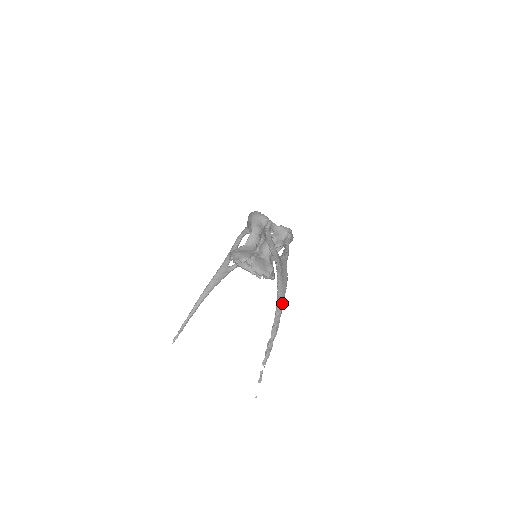
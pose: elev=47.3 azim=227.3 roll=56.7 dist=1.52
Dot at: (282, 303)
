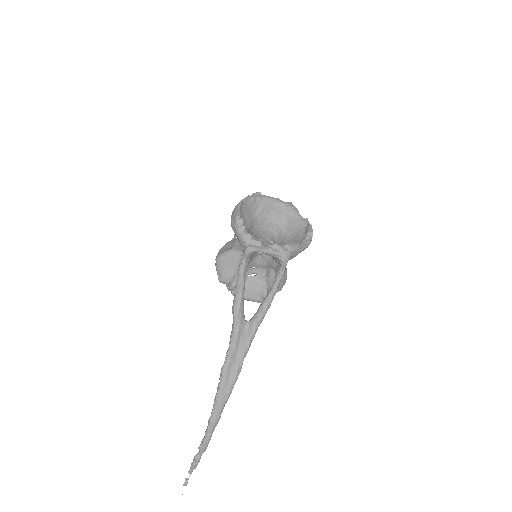
Dot at: (216, 419)
